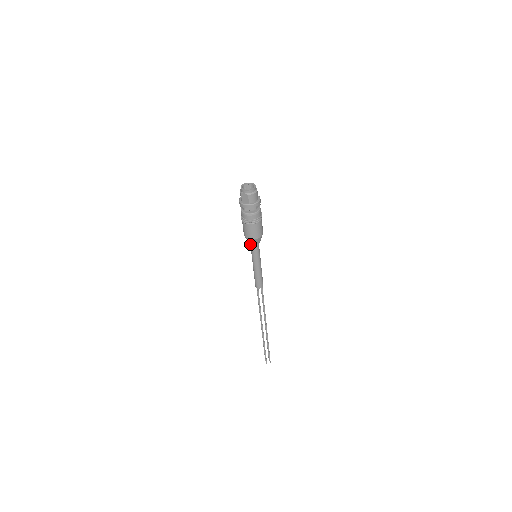
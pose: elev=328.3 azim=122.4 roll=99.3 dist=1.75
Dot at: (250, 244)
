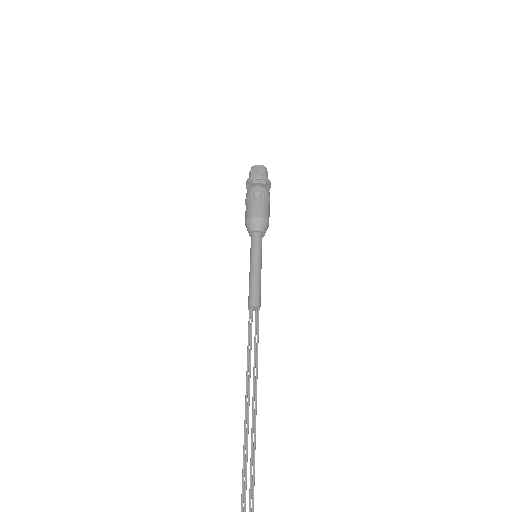
Dot at: (252, 230)
